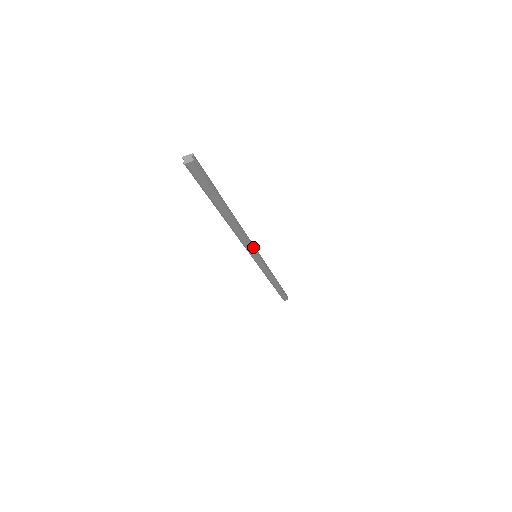
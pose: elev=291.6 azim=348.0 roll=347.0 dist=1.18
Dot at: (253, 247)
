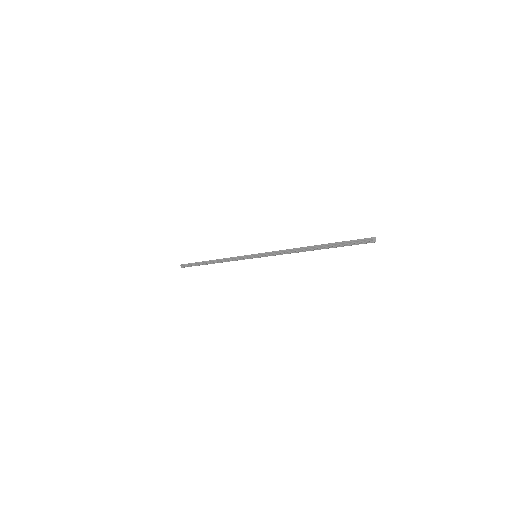
Dot at: occluded
